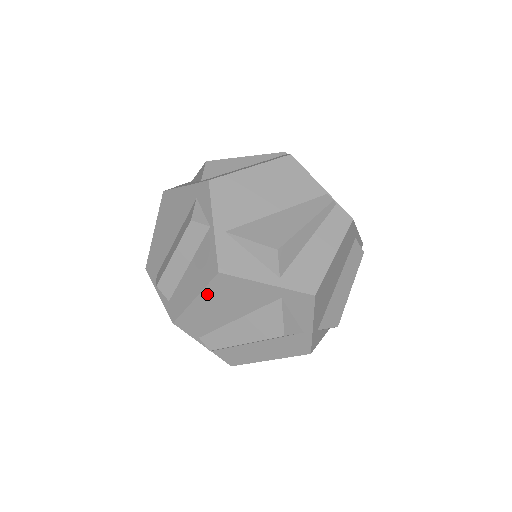
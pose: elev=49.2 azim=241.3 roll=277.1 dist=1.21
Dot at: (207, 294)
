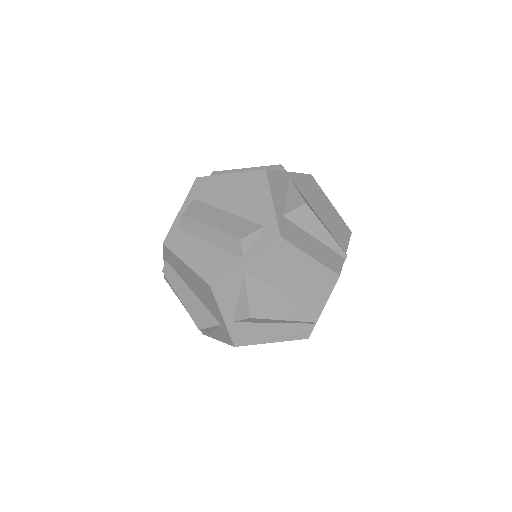
Dot at: (194, 274)
